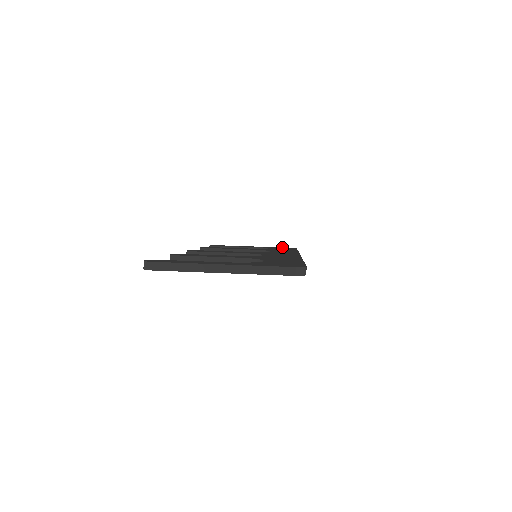
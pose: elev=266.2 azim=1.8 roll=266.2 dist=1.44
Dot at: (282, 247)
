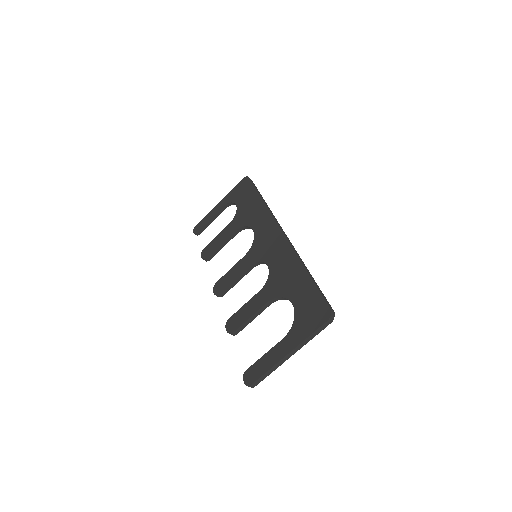
Dot at: (237, 184)
